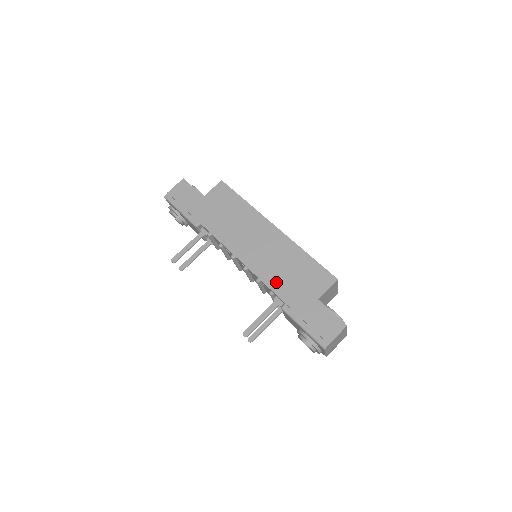
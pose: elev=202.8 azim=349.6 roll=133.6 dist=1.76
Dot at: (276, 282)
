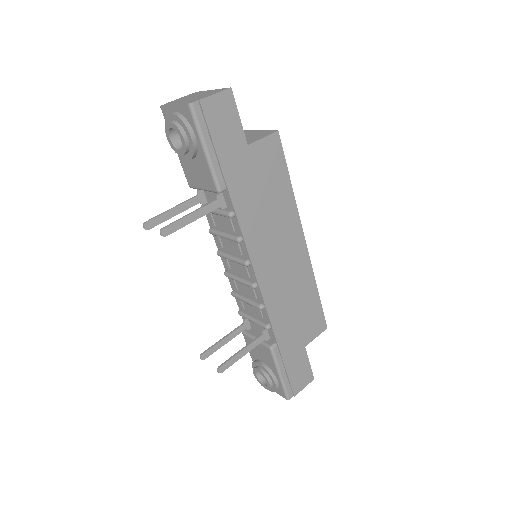
Dot at: (280, 317)
